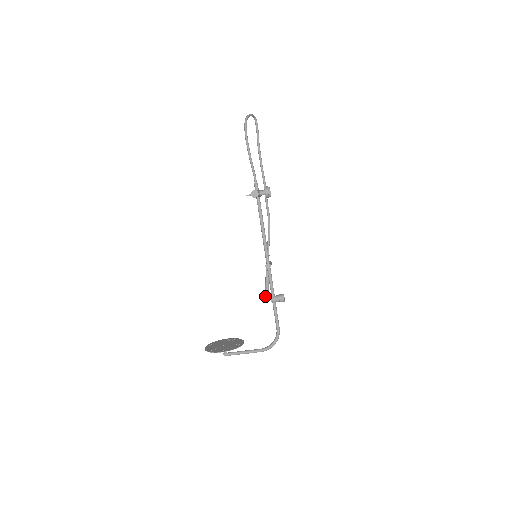
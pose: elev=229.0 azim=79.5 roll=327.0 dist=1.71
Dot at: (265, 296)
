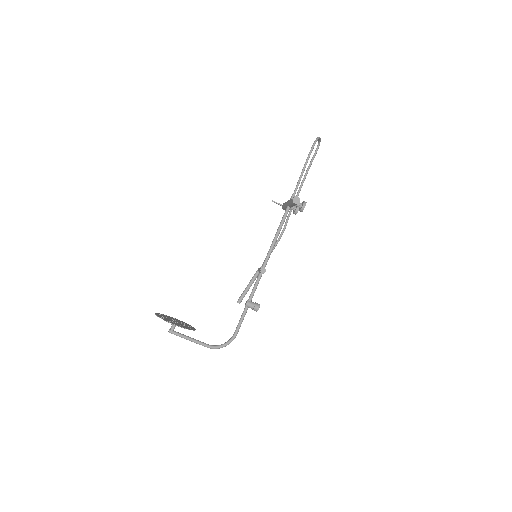
Dot at: (240, 297)
